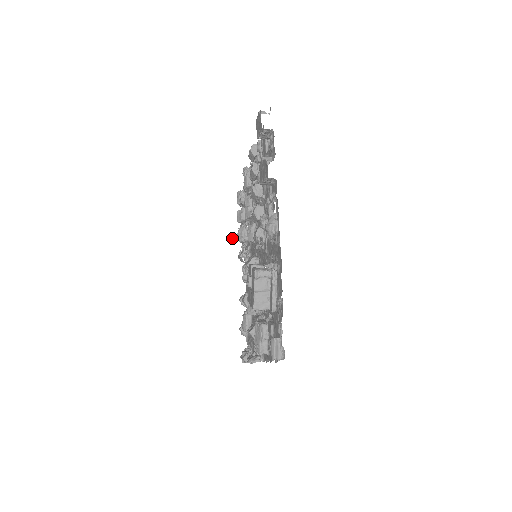
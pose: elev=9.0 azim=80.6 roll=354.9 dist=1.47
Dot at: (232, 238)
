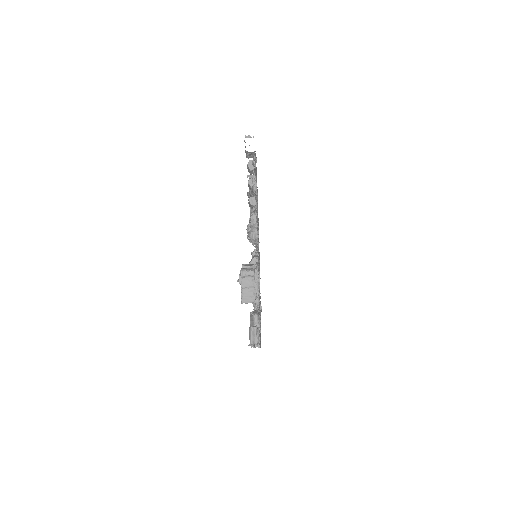
Dot at: (247, 238)
